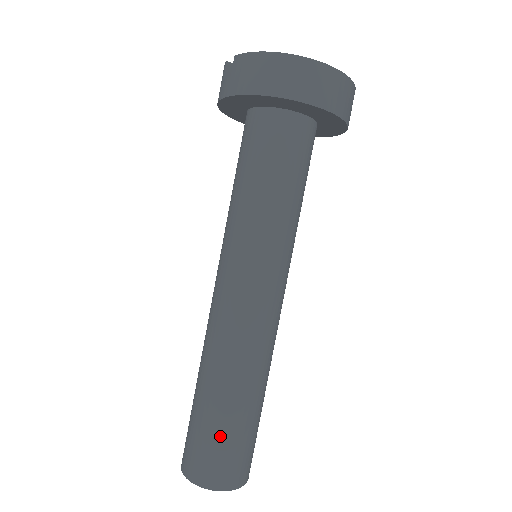
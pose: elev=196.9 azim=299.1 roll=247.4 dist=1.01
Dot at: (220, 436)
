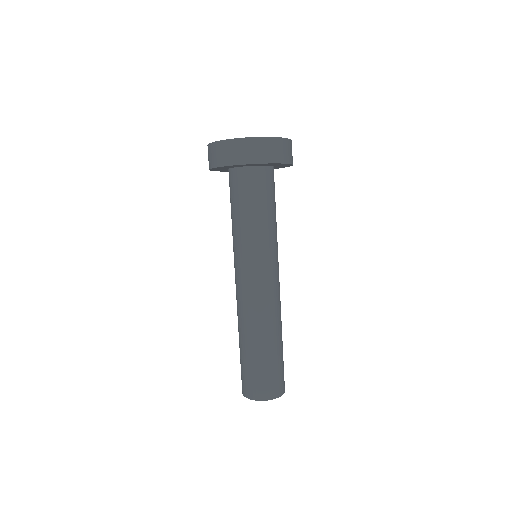
Dot at: (250, 367)
